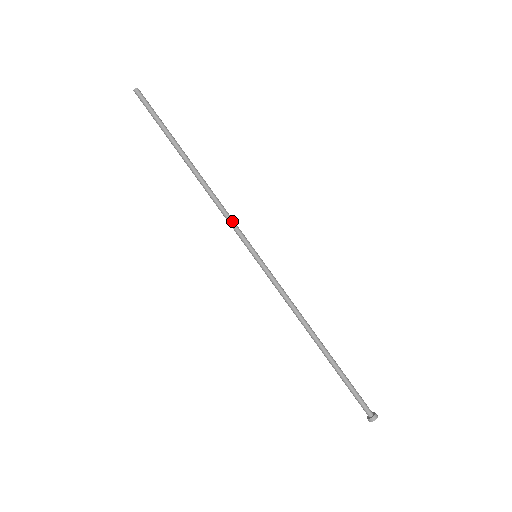
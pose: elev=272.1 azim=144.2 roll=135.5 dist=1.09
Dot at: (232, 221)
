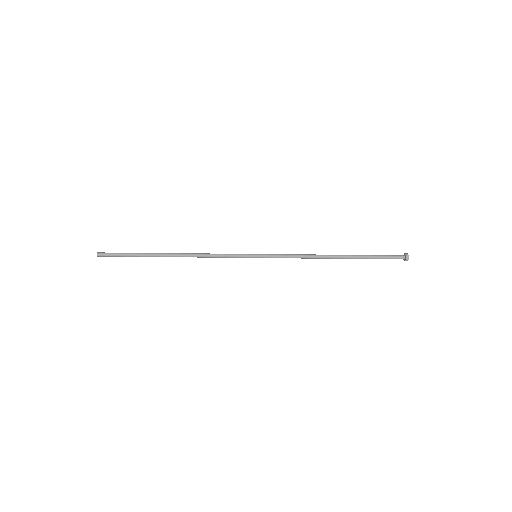
Dot at: (224, 254)
